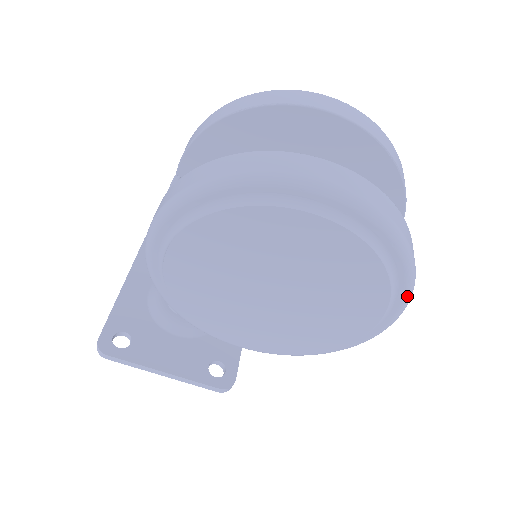
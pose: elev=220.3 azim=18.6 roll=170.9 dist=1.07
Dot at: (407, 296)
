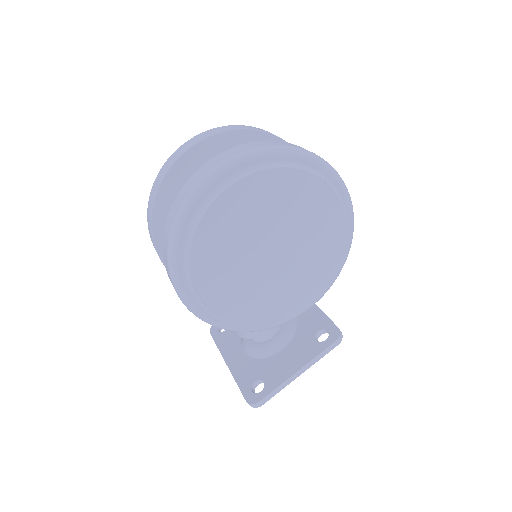
Dot at: (325, 166)
